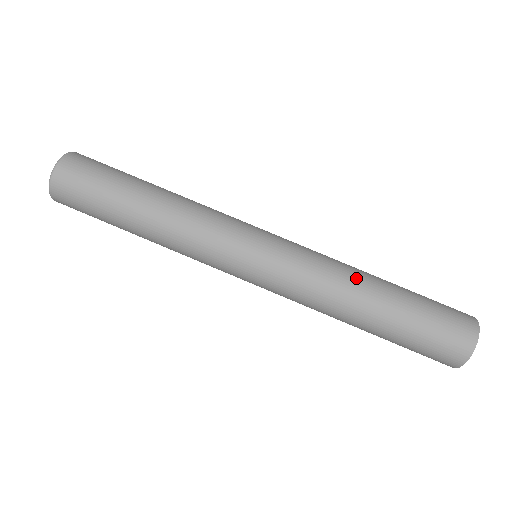
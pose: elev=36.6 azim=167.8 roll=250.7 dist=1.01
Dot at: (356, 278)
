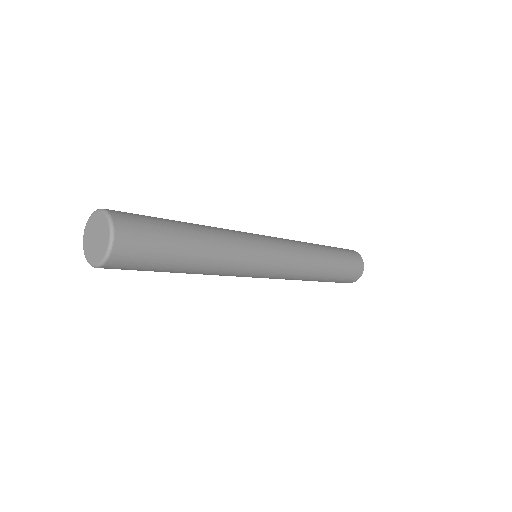
Dot at: (316, 250)
